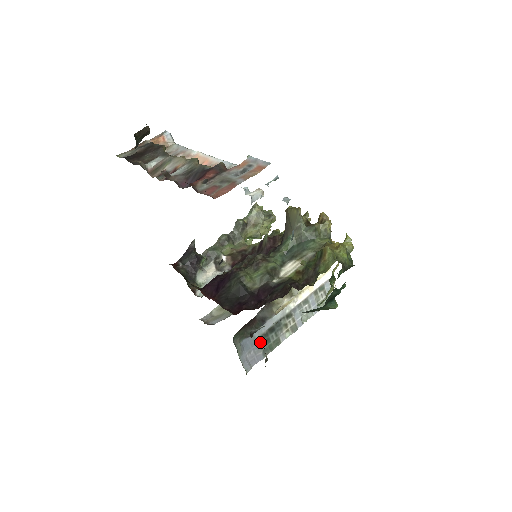
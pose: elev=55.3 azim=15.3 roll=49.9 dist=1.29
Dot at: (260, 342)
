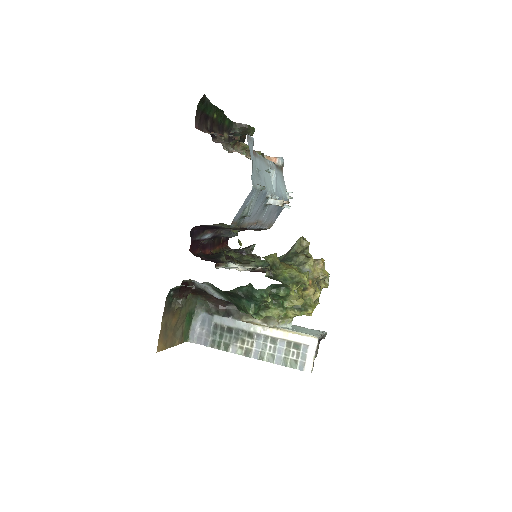
Dot at: (215, 329)
